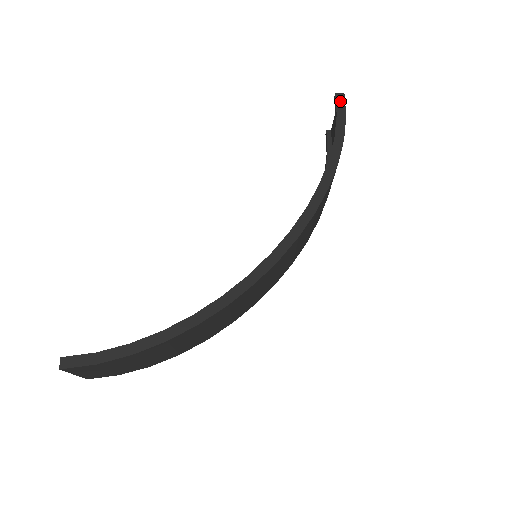
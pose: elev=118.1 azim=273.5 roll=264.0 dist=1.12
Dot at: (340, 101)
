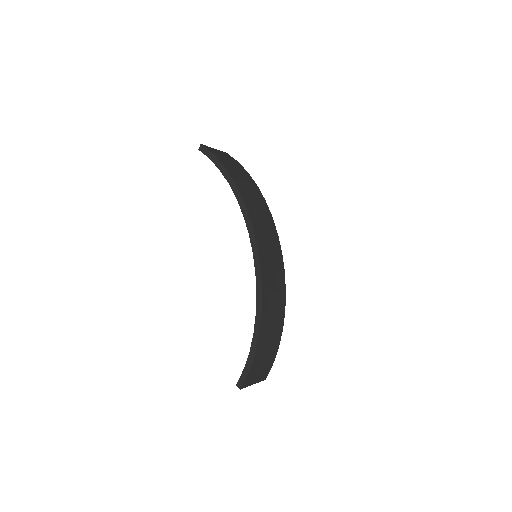
Dot at: (203, 150)
